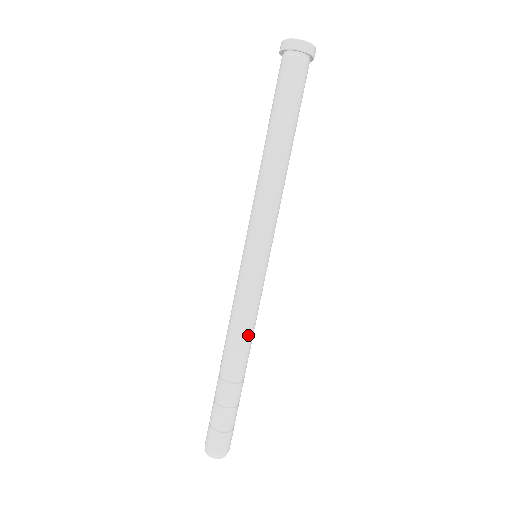
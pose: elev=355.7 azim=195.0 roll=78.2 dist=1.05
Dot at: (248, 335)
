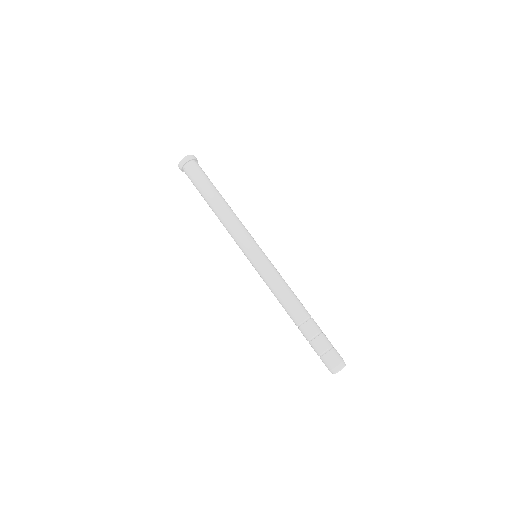
Dot at: (292, 291)
